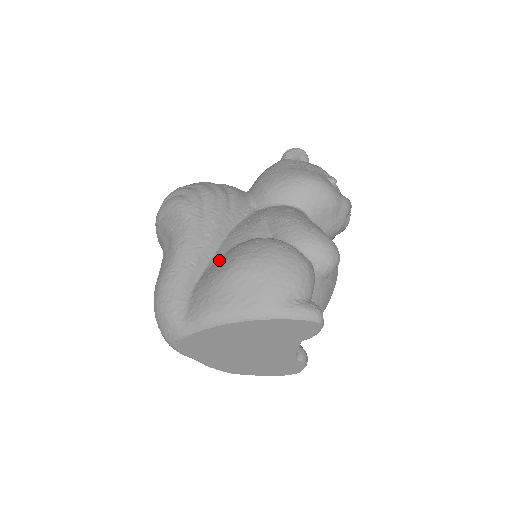
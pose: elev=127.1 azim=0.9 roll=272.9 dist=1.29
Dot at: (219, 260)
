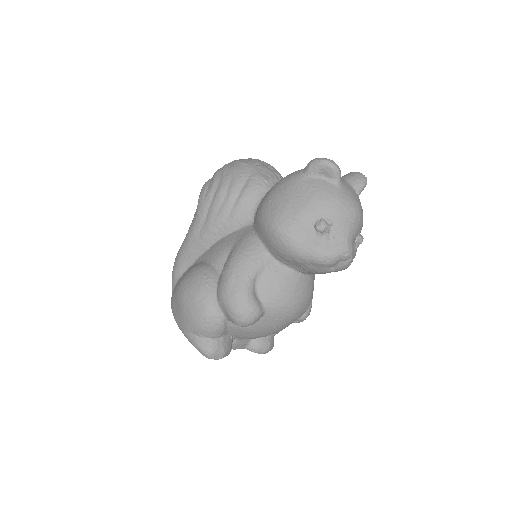
Dot at: (191, 267)
